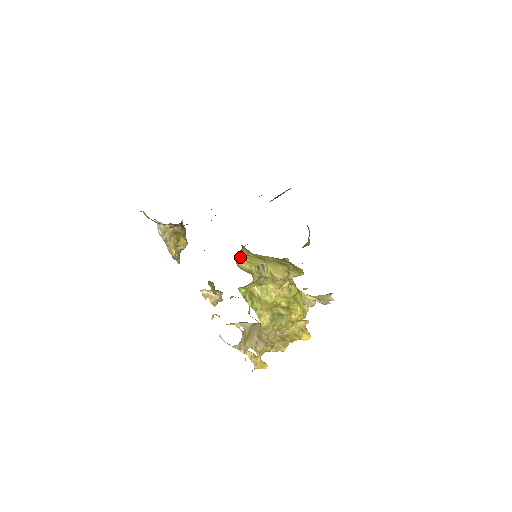
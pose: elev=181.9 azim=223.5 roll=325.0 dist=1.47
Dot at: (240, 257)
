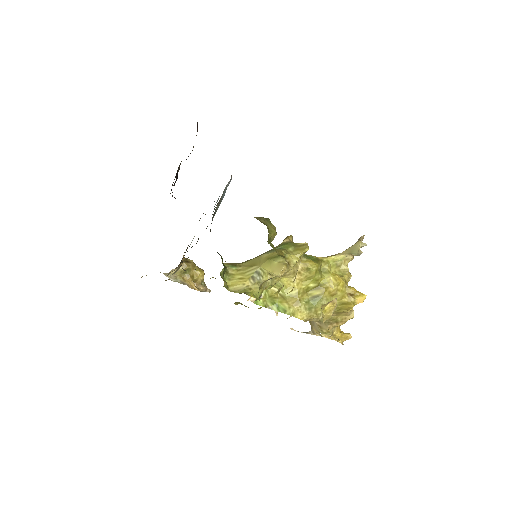
Dot at: (229, 280)
